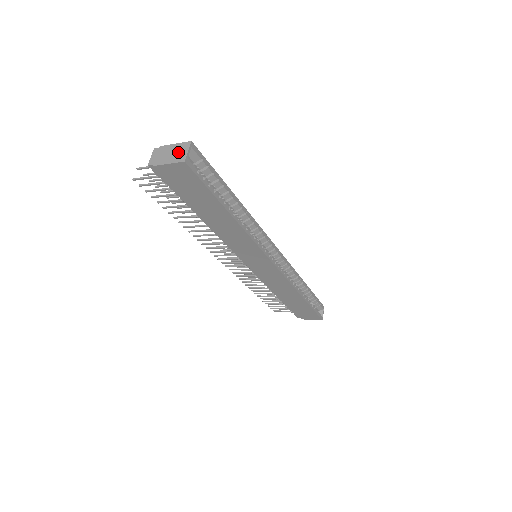
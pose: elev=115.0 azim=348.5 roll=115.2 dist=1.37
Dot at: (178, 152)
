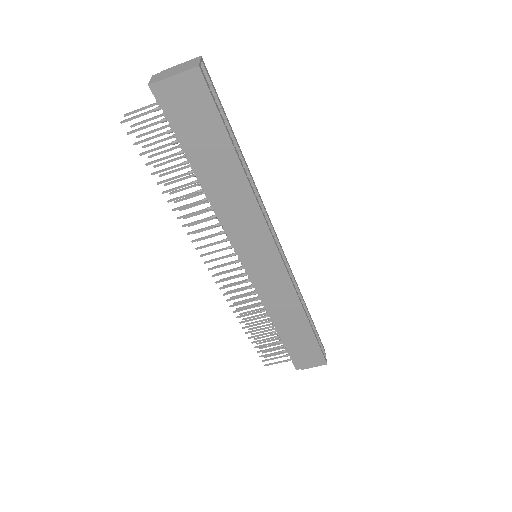
Dot at: (187, 65)
